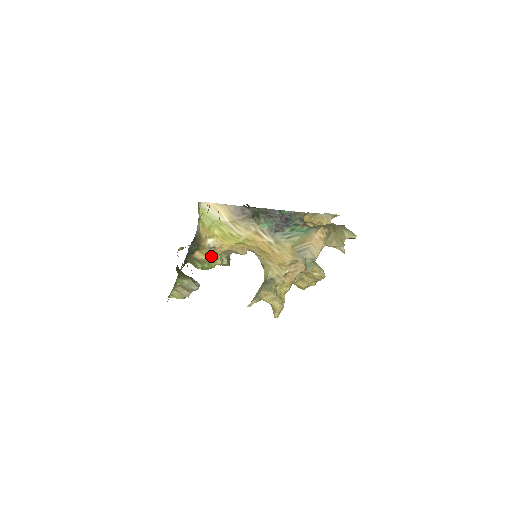
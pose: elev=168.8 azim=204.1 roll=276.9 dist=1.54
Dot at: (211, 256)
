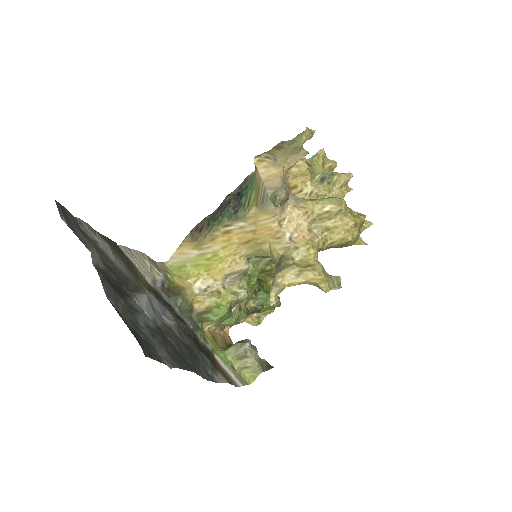
Dot at: (214, 297)
